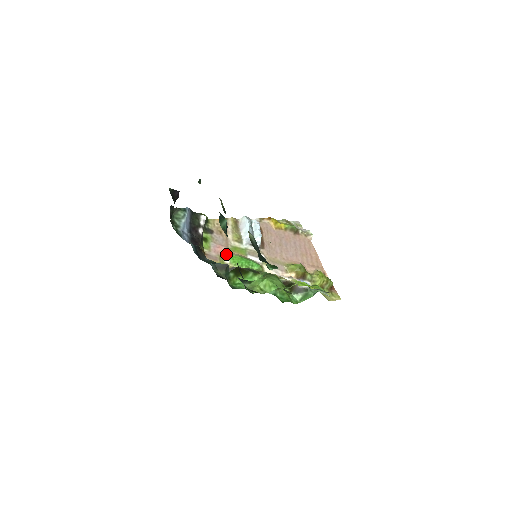
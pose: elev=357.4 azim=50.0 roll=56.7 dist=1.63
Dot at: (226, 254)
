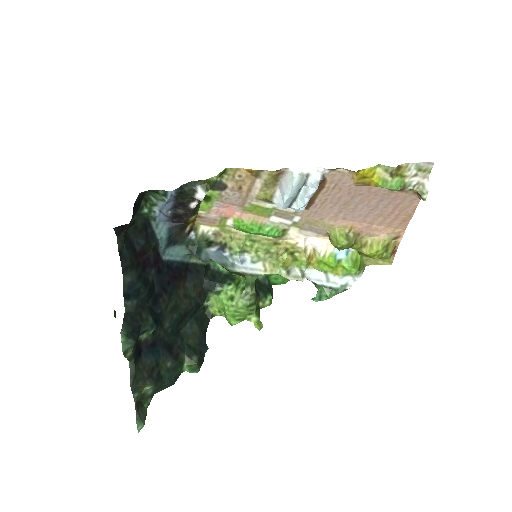
Dot at: (234, 216)
